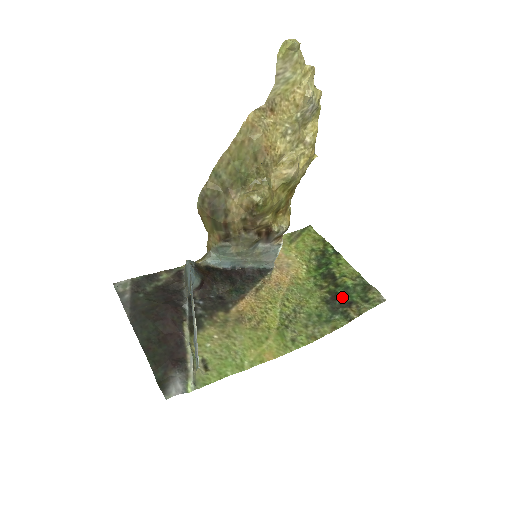
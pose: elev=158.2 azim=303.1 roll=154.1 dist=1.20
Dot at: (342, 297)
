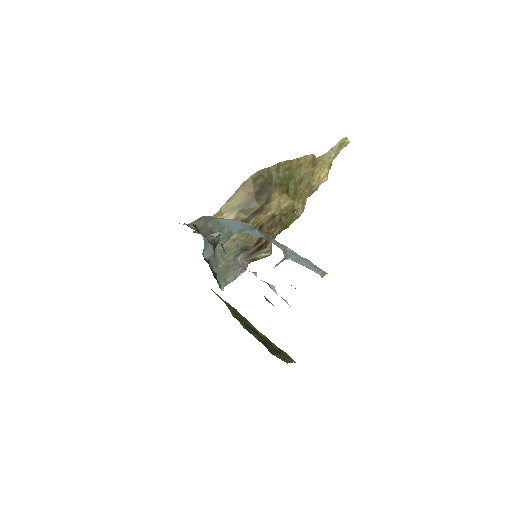
Dot at: (271, 345)
